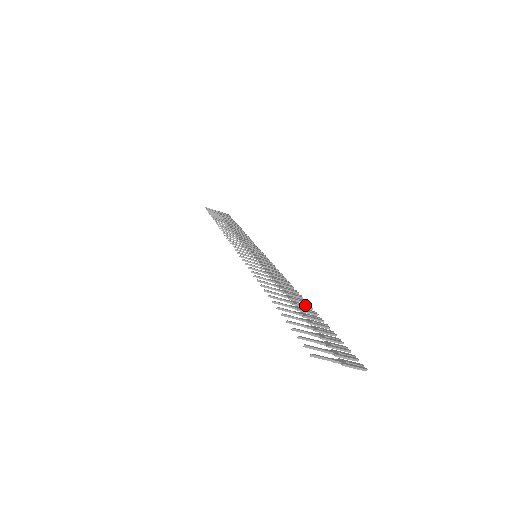
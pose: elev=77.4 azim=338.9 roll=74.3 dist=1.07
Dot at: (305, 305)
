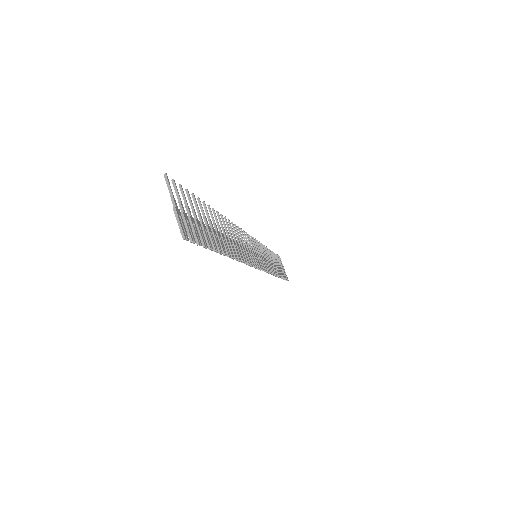
Dot at: (228, 249)
